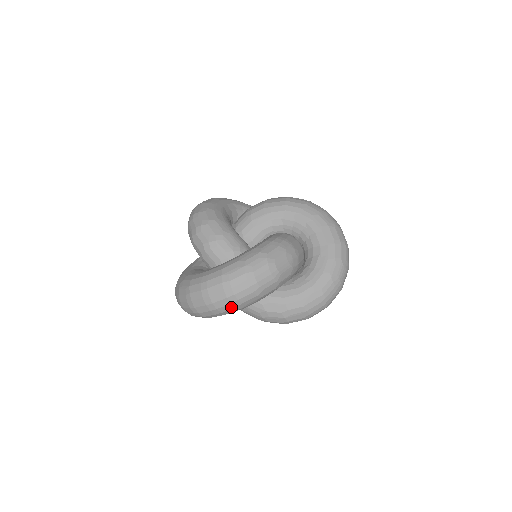
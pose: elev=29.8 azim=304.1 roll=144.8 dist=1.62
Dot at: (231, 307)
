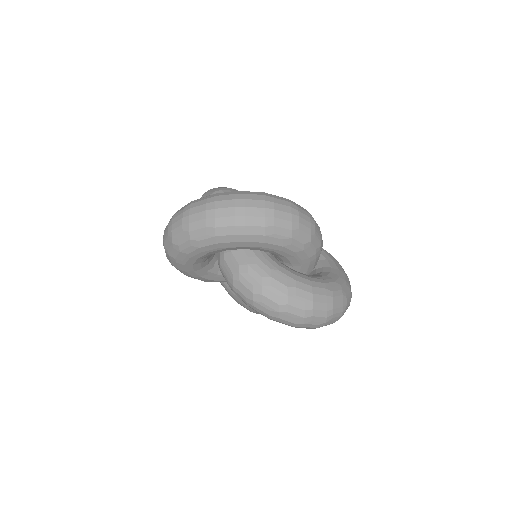
Dot at: (261, 223)
